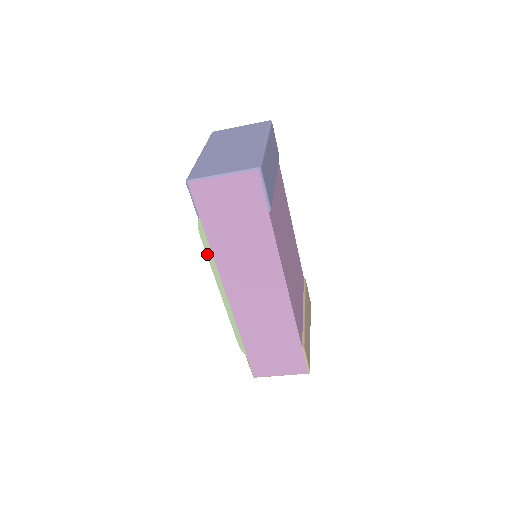
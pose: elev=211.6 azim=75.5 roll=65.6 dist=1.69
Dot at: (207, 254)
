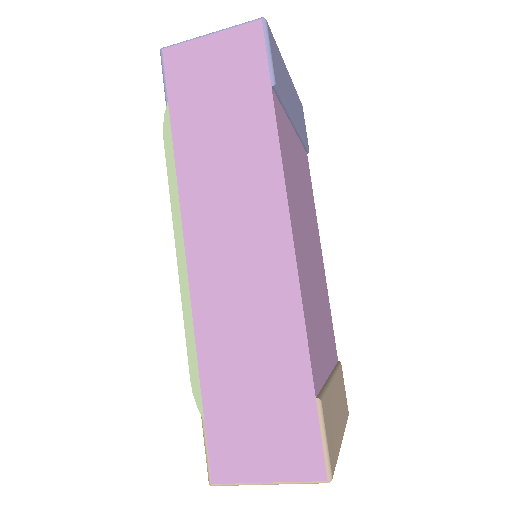
Dot at: (168, 171)
